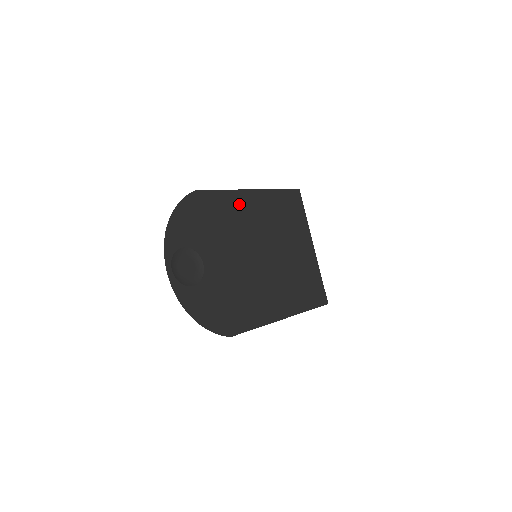
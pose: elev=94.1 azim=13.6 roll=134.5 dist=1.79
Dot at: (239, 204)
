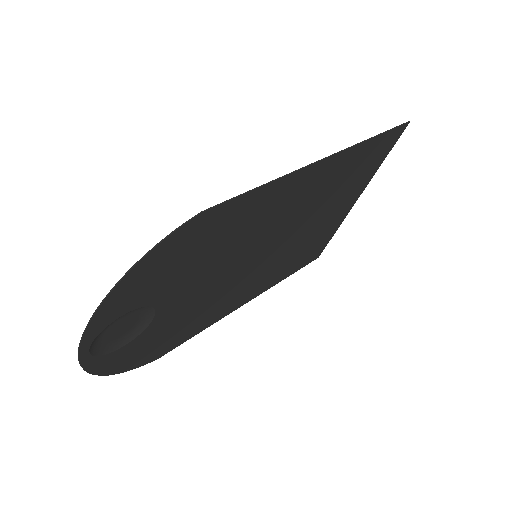
Dot at: (279, 196)
